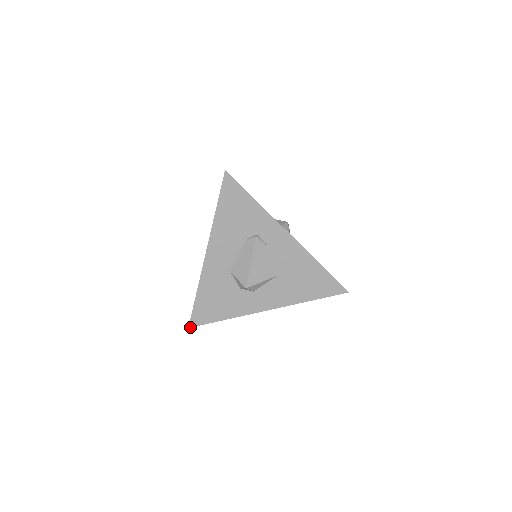
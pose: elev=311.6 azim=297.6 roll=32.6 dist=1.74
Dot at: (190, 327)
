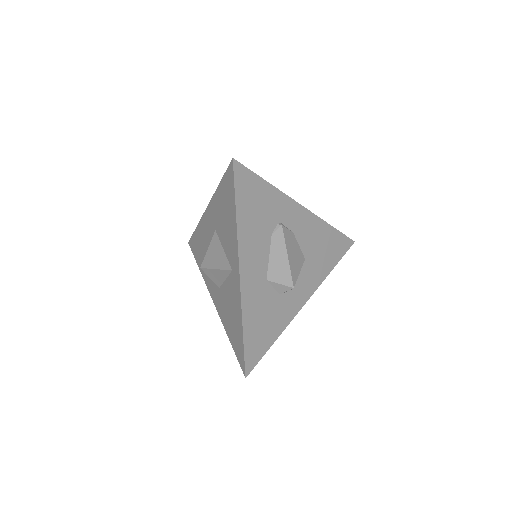
Dot at: (247, 375)
